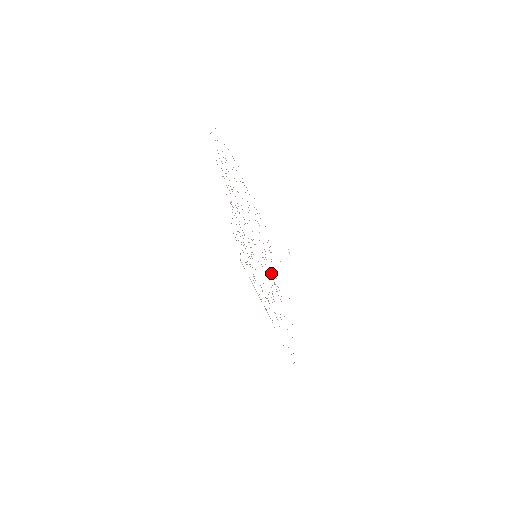
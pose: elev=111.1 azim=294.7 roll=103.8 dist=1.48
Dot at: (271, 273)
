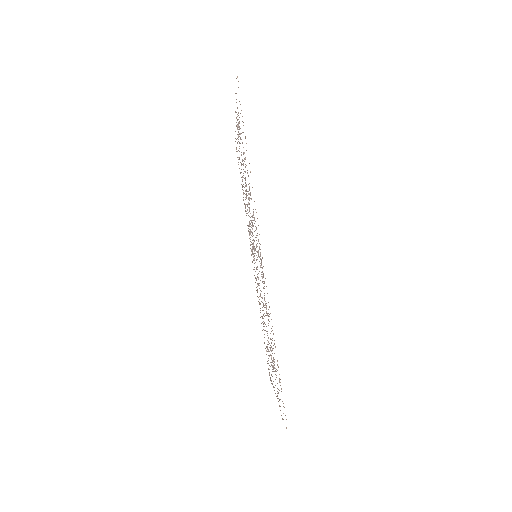
Dot at: occluded
